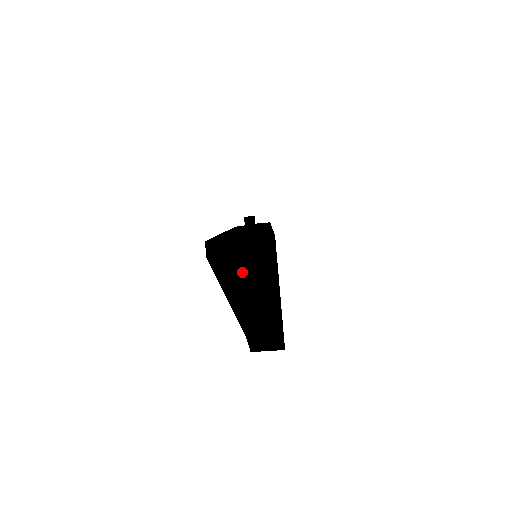
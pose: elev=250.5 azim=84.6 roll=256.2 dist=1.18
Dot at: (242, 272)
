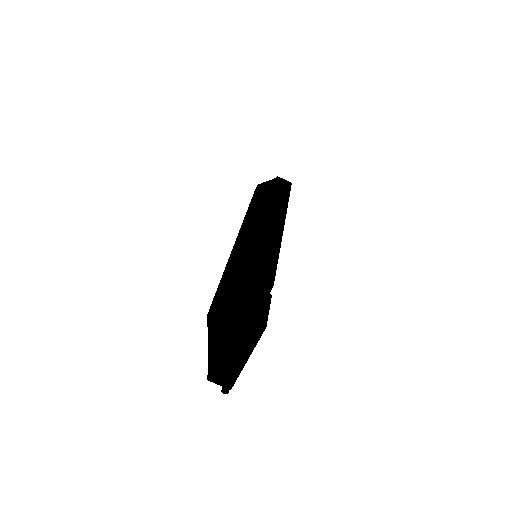
Dot at: (228, 335)
